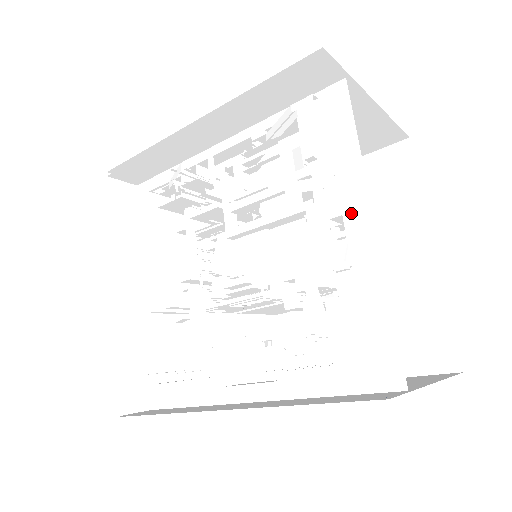
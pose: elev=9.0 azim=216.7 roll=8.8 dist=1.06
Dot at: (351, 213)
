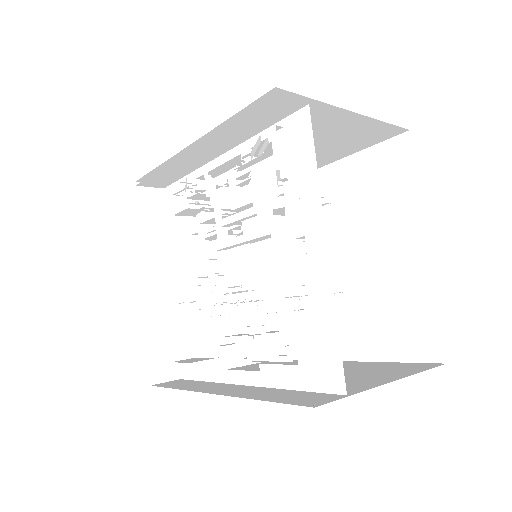
Dot at: (311, 235)
